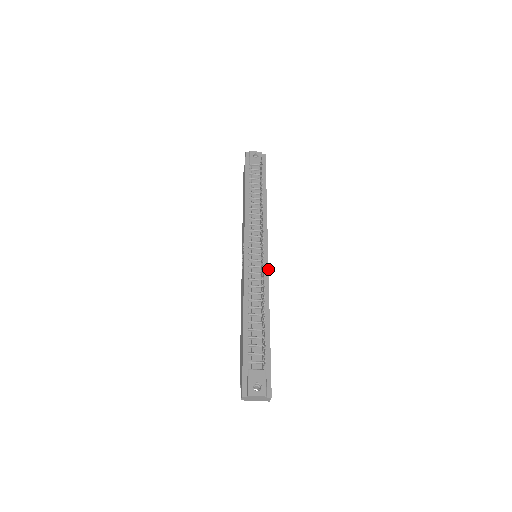
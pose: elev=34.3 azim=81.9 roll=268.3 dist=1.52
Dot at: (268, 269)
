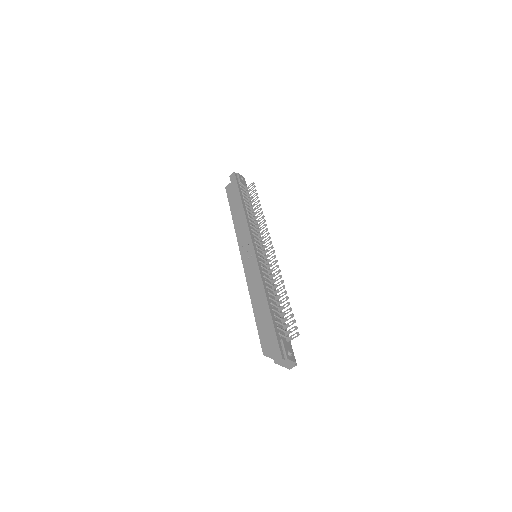
Dot at: occluded
